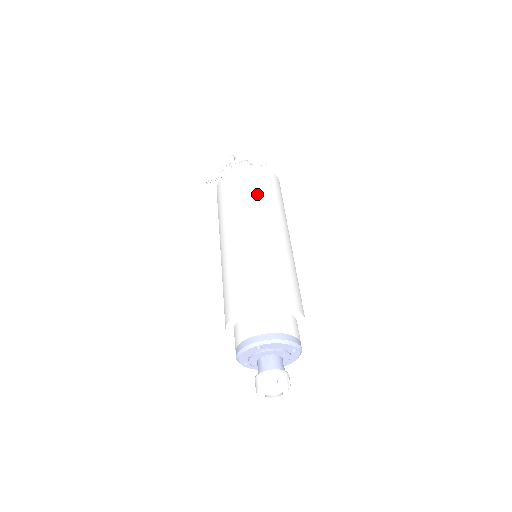
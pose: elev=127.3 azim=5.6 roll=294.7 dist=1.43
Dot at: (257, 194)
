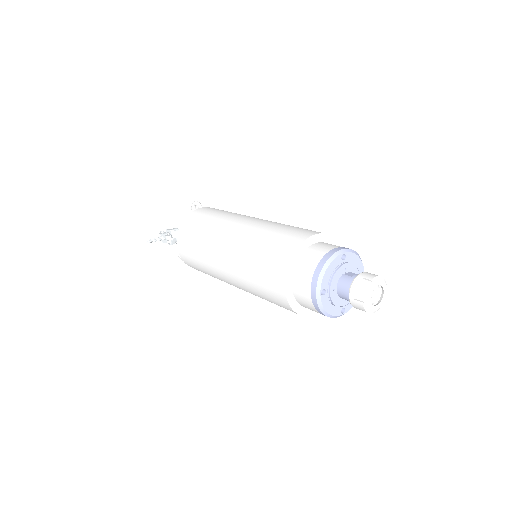
Dot at: occluded
